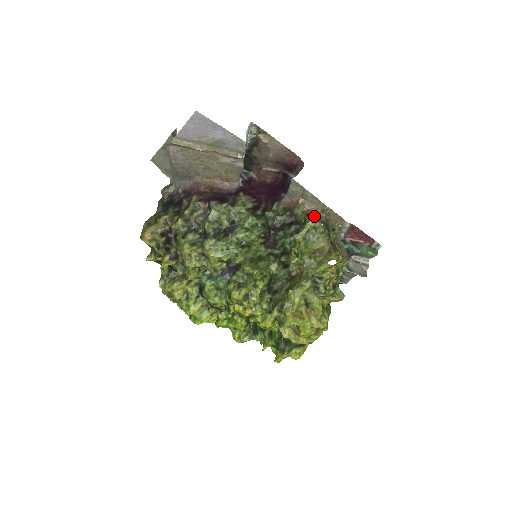
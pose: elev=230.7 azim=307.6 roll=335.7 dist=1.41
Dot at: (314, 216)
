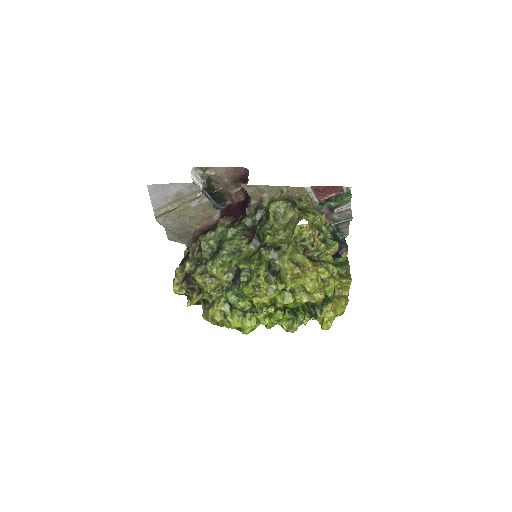
Dot at: occluded
